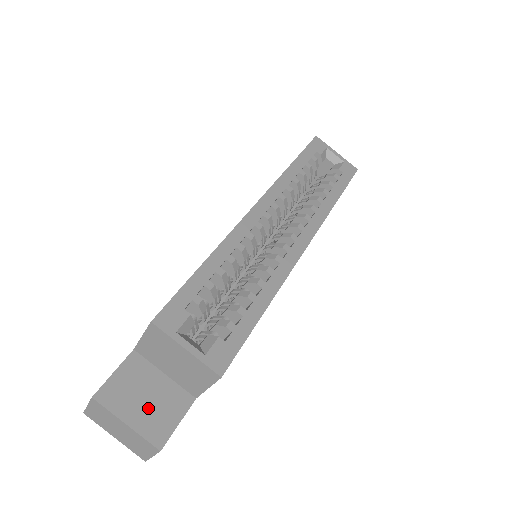
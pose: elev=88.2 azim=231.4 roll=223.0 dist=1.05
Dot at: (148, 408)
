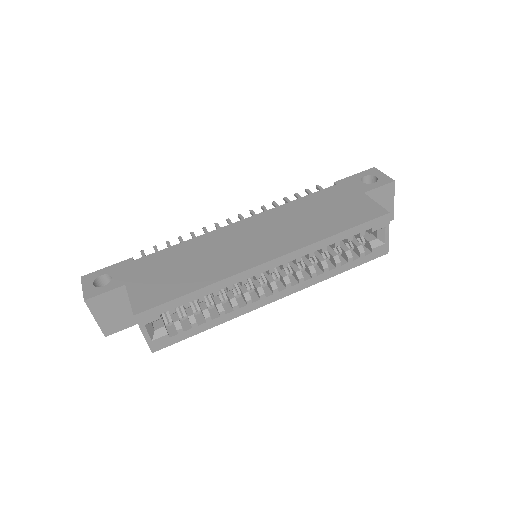
Dot at: (112, 317)
